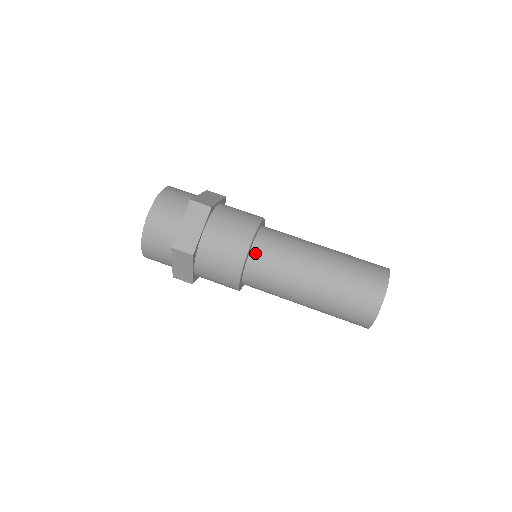
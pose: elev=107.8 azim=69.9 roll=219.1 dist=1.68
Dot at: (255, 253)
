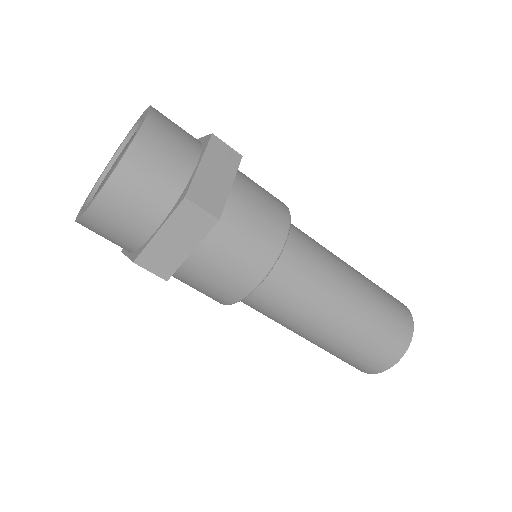
Dot at: occluded
